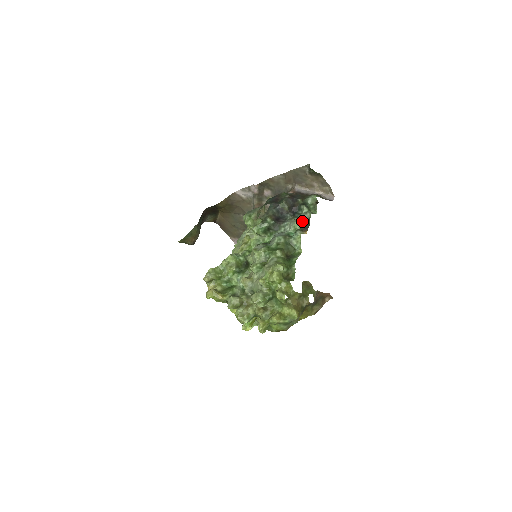
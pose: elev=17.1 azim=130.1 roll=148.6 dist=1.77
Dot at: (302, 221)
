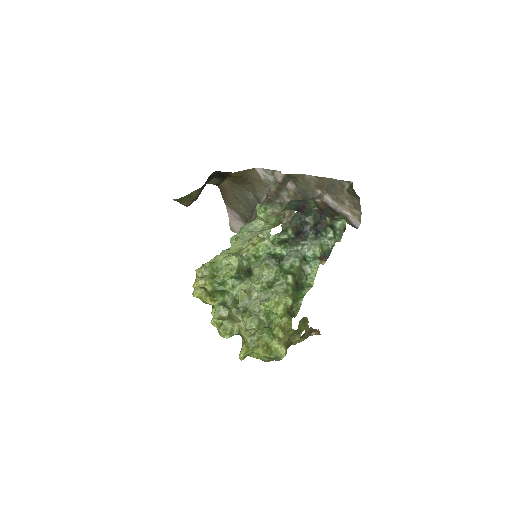
Dot at: (324, 247)
